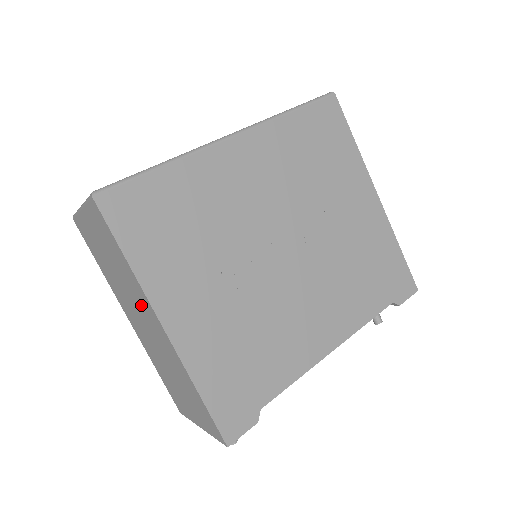
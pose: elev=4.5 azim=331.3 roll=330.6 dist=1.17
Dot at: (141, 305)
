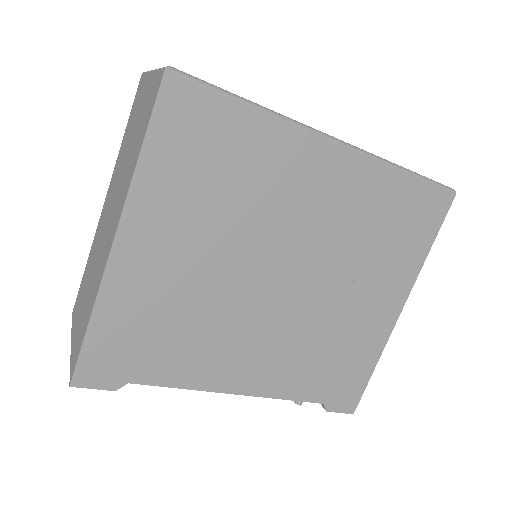
Dot at: (118, 201)
